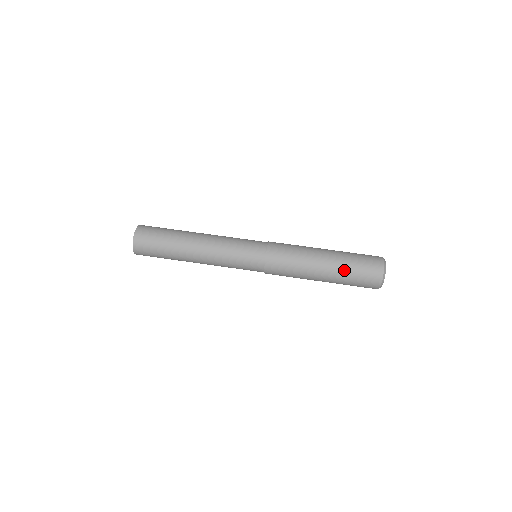
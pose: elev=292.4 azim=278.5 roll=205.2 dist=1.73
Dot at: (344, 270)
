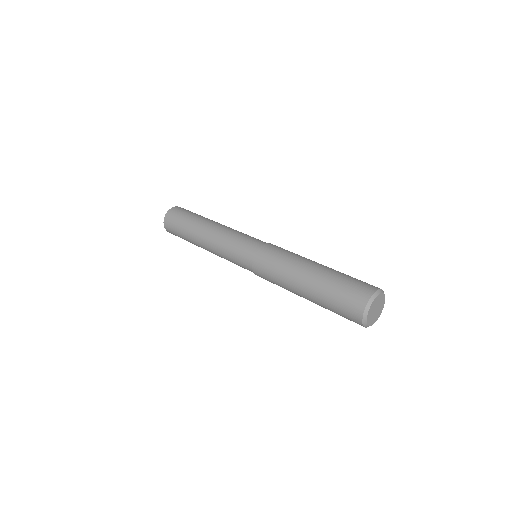
Dot at: (336, 273)
